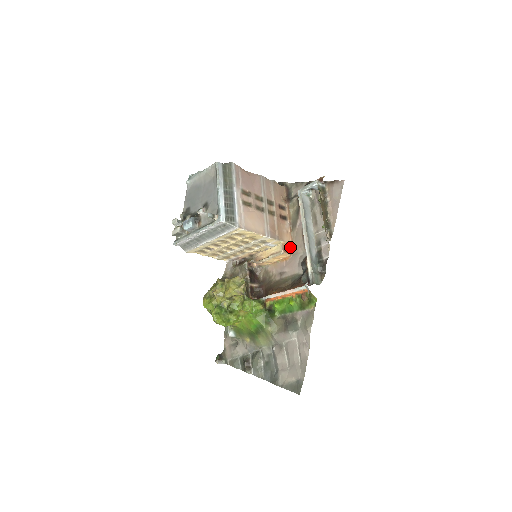
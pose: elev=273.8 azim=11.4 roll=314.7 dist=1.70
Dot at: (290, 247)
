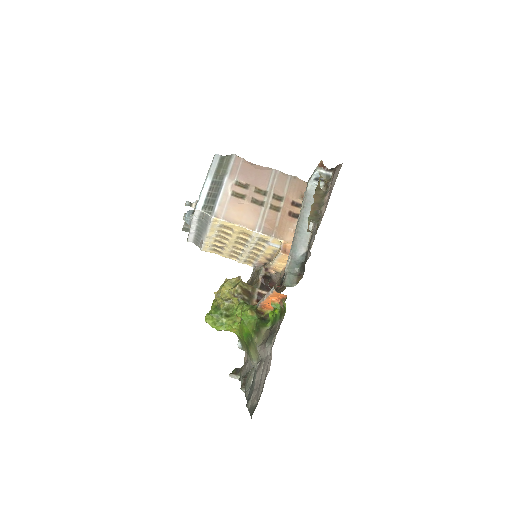
Dot at: occluded
